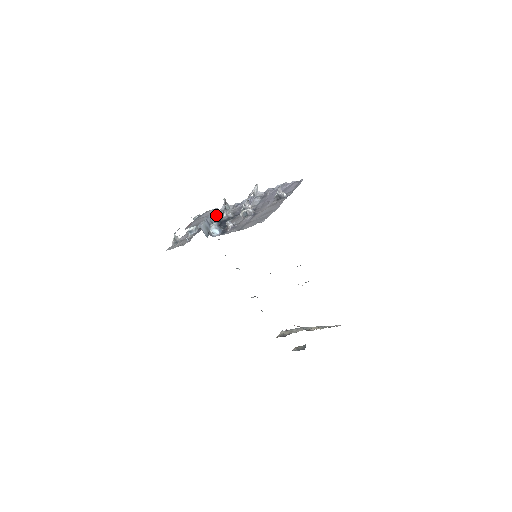
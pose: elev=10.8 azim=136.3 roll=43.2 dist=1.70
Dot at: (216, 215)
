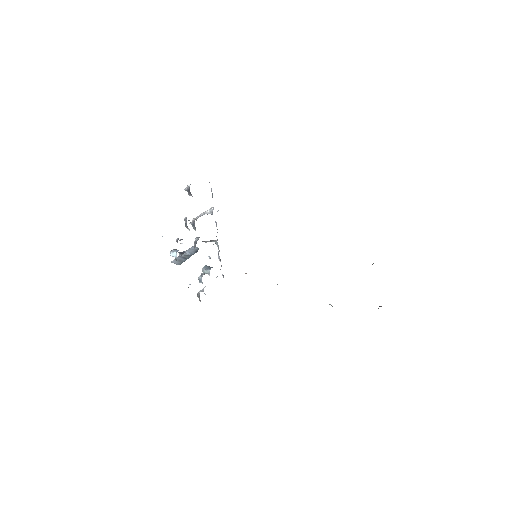
Dot at: (192, 250)
